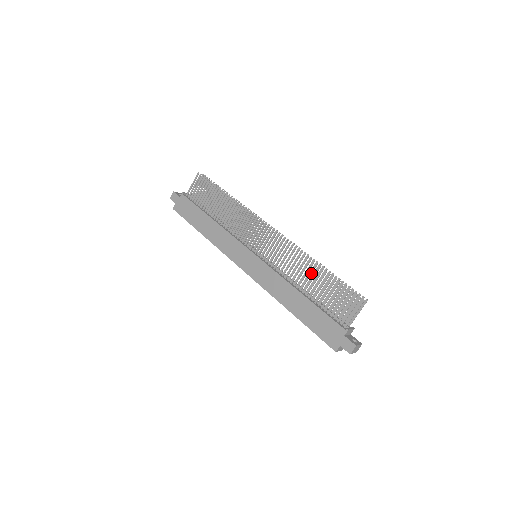
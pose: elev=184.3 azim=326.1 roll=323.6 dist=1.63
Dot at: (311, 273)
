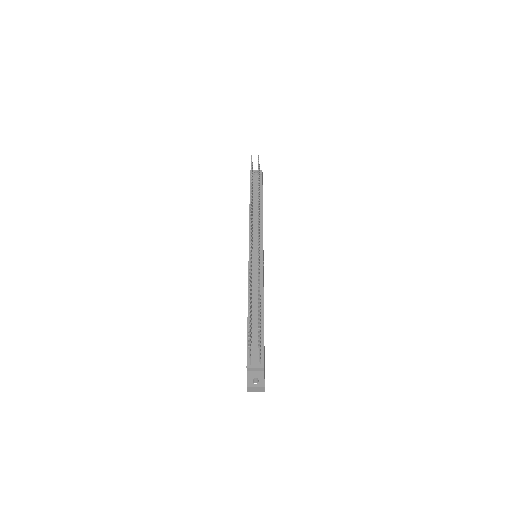
Dot at: occluded
